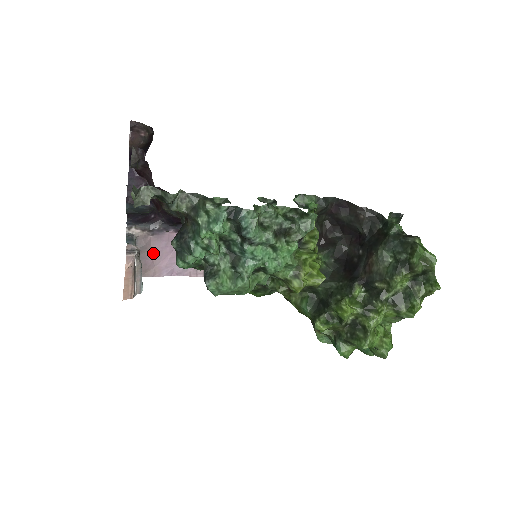
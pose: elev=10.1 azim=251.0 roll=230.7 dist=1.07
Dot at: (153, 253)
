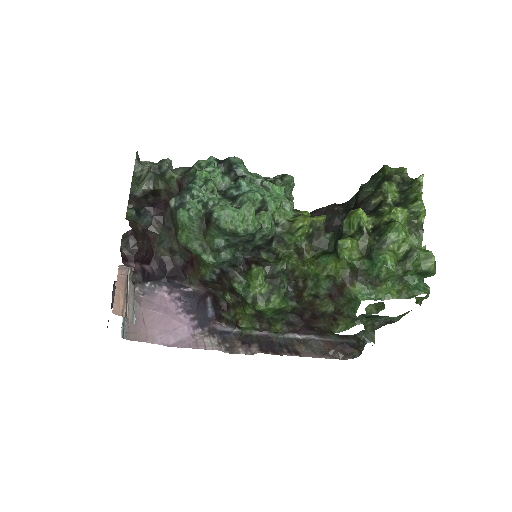
Dot at: (144, 314)
